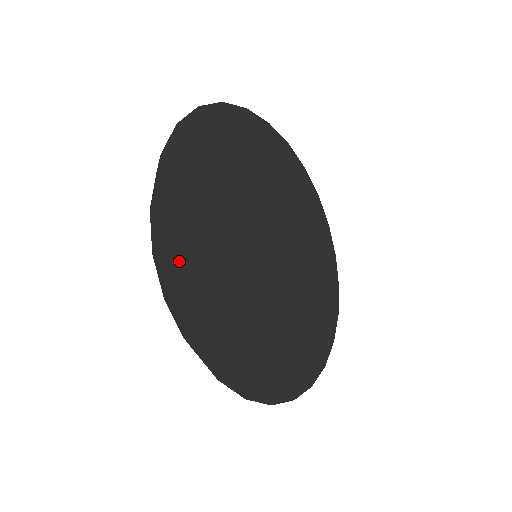
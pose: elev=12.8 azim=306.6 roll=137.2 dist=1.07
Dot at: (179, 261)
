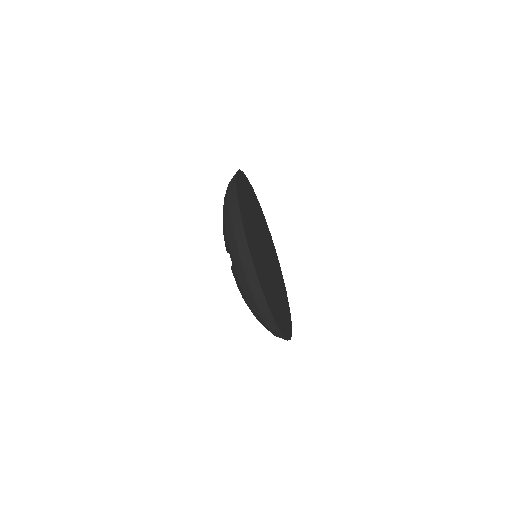
Dot at: (245, 182)
